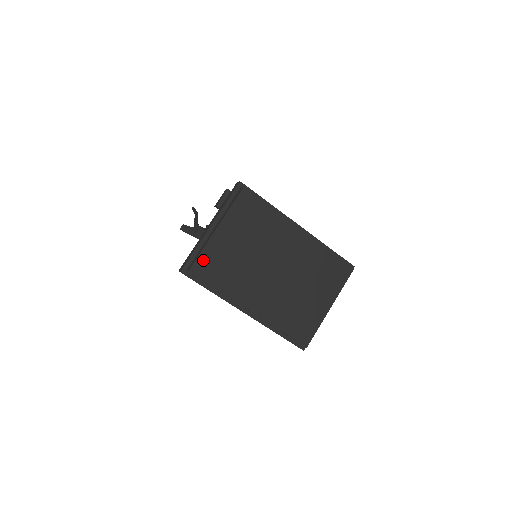
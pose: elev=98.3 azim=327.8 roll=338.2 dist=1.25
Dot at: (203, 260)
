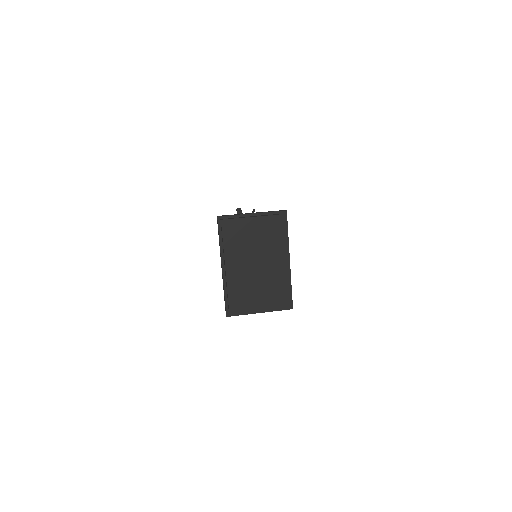
Dot at: (233, 223)
